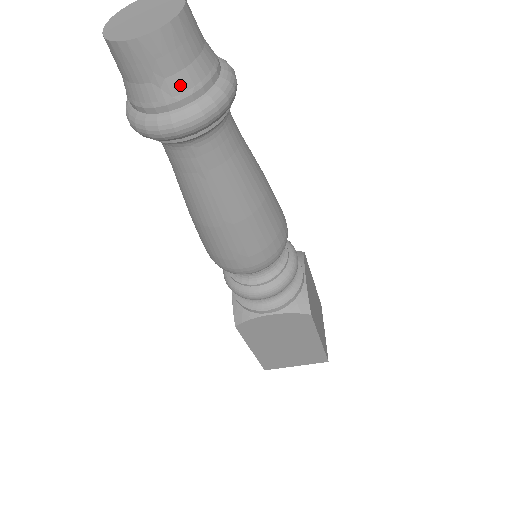
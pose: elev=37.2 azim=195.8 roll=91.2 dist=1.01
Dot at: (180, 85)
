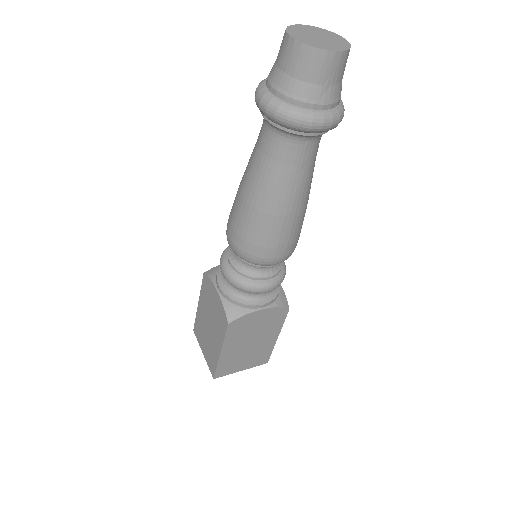
Dot at: (335, 93)
